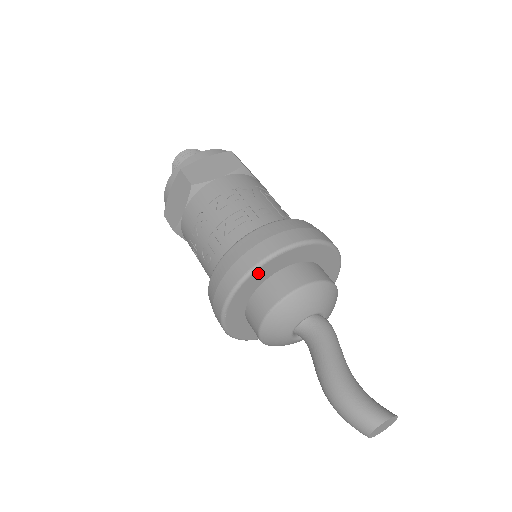
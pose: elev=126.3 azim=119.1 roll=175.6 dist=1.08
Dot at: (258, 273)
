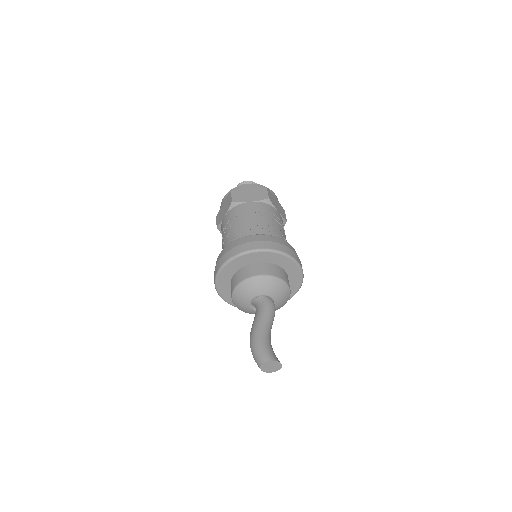
Dot at: (239, 259)
